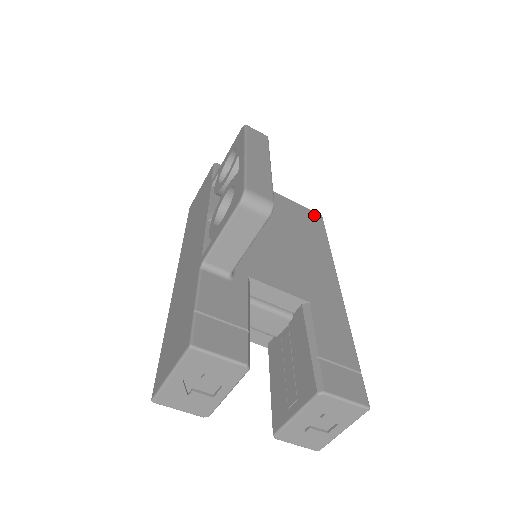
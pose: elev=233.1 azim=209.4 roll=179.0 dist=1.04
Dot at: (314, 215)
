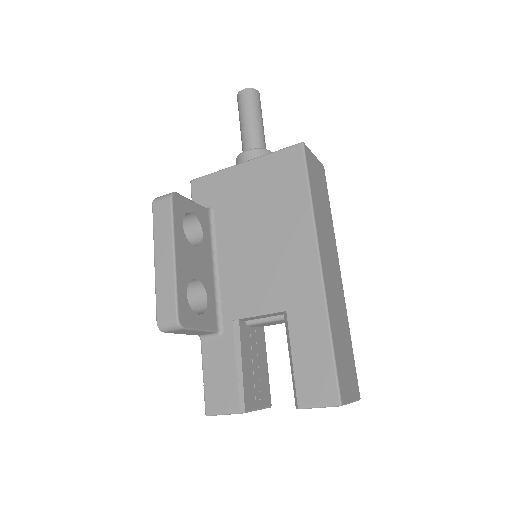
Dot at: (292, 154)
